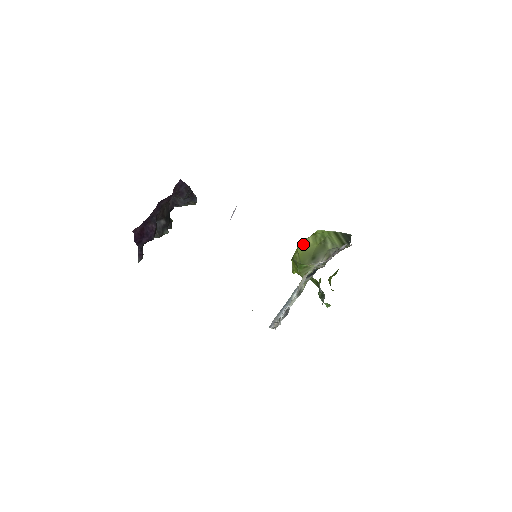
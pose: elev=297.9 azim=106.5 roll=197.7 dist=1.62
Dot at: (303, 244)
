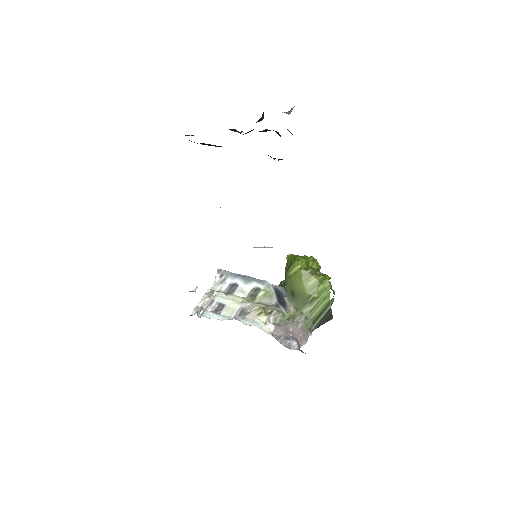
Dot at: (305, 276)
